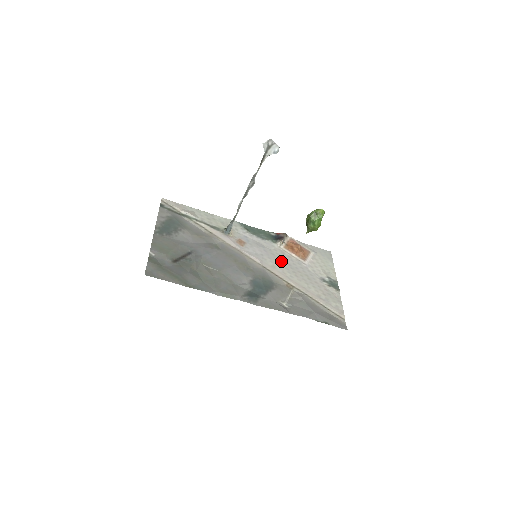
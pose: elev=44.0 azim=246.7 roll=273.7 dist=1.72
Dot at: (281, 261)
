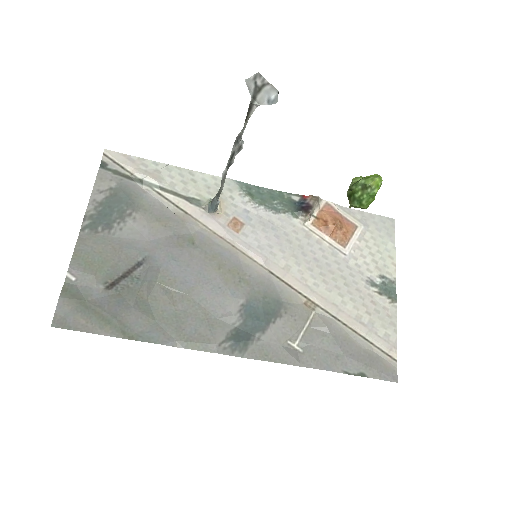
Dot at: (302, 254)
